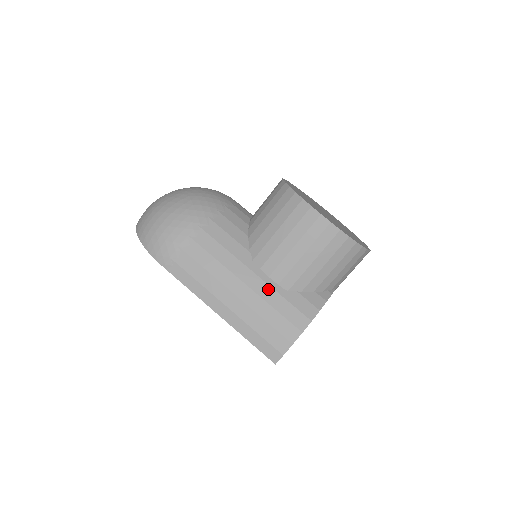
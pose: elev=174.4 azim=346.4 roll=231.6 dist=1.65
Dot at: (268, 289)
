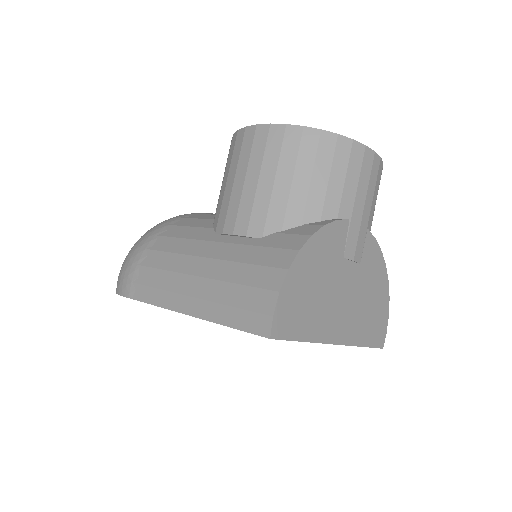
Dot at: (235, 248)
